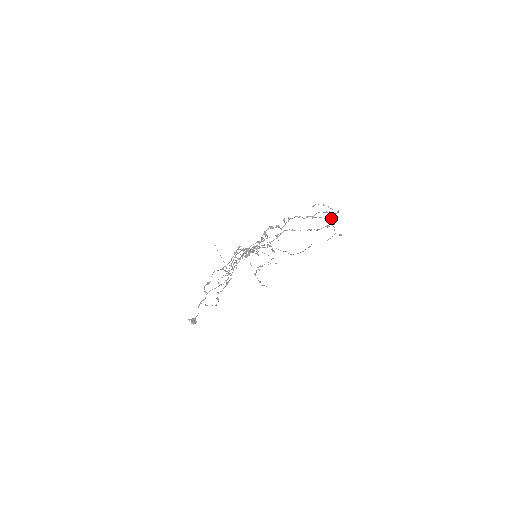
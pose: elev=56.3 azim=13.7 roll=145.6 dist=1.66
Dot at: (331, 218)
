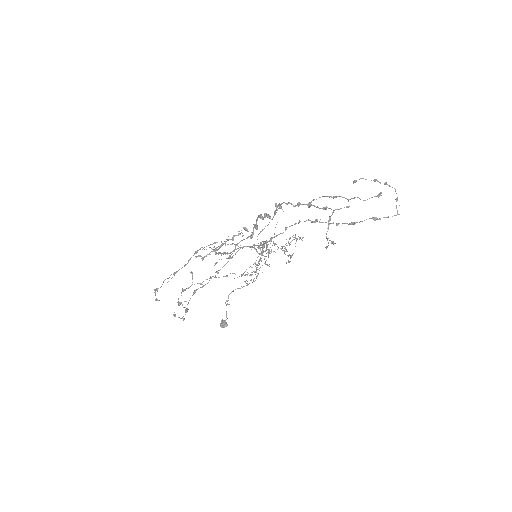
Dot at: occluded
